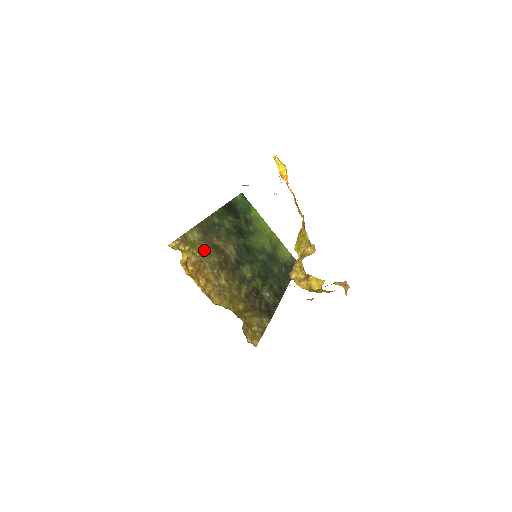
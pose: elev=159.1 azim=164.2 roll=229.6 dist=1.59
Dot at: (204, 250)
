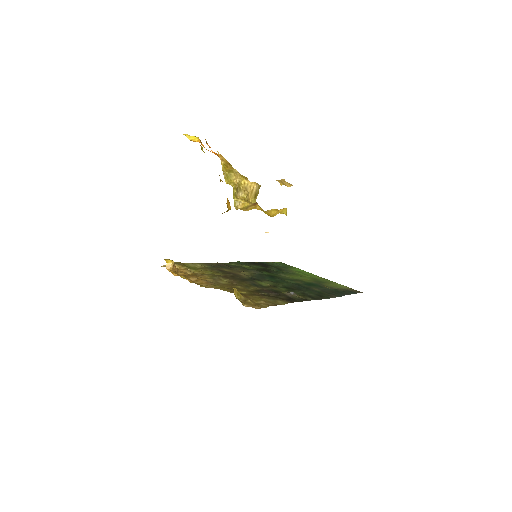
Dot at: (206, 271)
